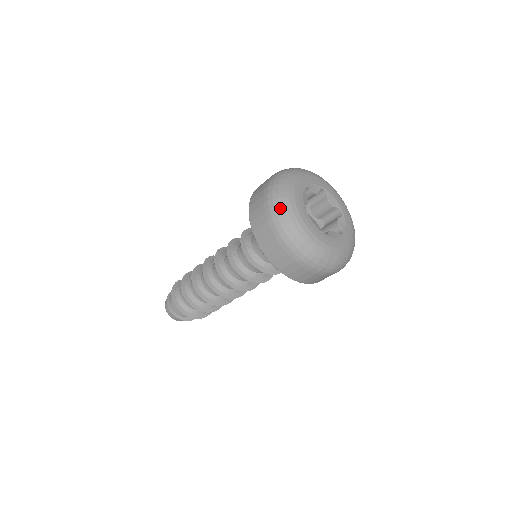
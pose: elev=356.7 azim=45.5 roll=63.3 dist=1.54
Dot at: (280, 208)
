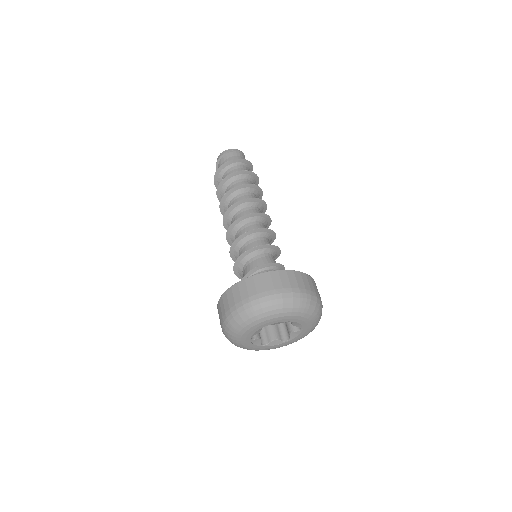
Dot at: (227, 334)
